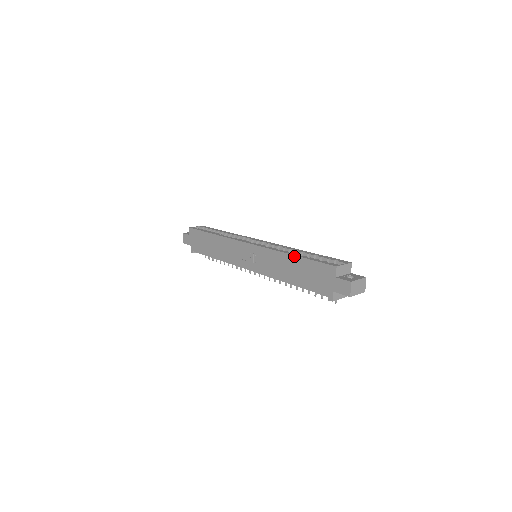
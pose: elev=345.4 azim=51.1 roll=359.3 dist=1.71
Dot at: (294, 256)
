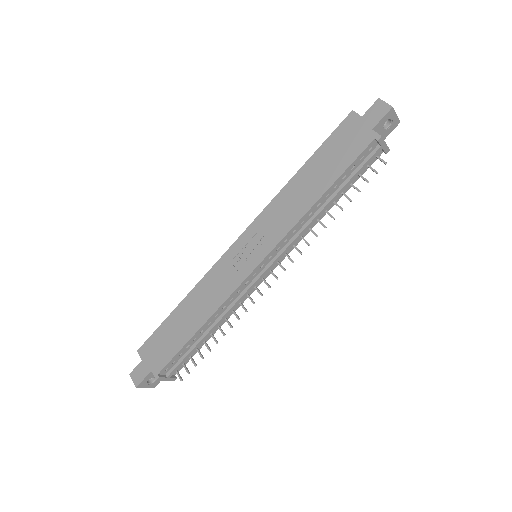
Dot at: (302, 167)
